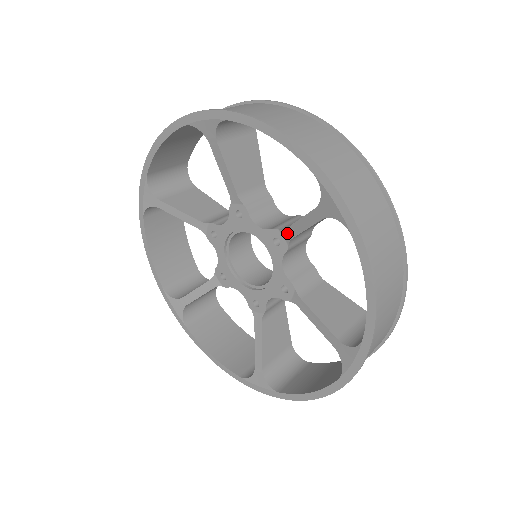
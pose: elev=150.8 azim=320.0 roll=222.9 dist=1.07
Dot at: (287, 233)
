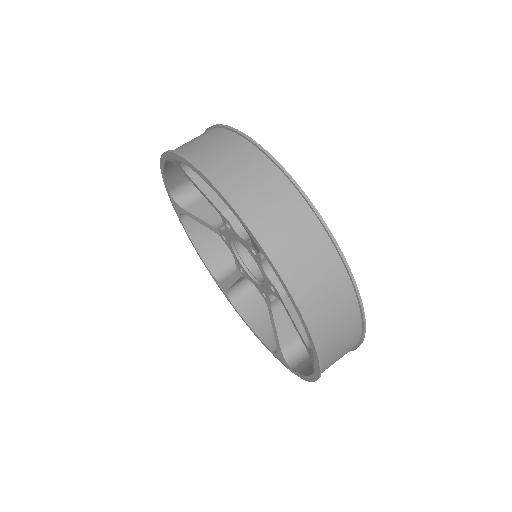
Dot at: (282, 301)
